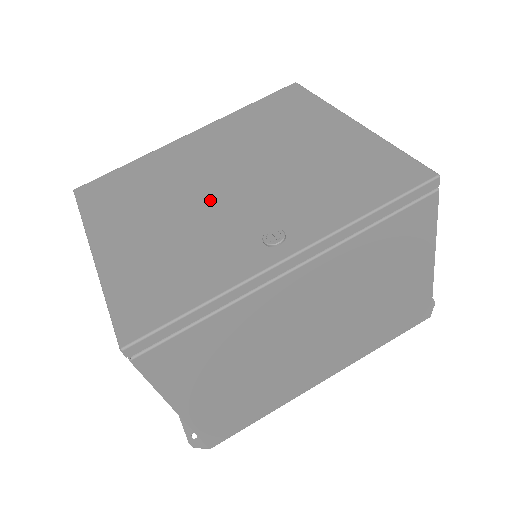
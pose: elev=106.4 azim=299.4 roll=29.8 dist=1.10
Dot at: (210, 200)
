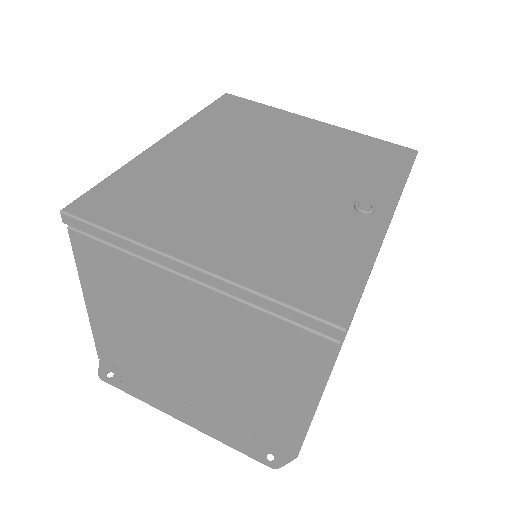
Dot at: (268, 191)
